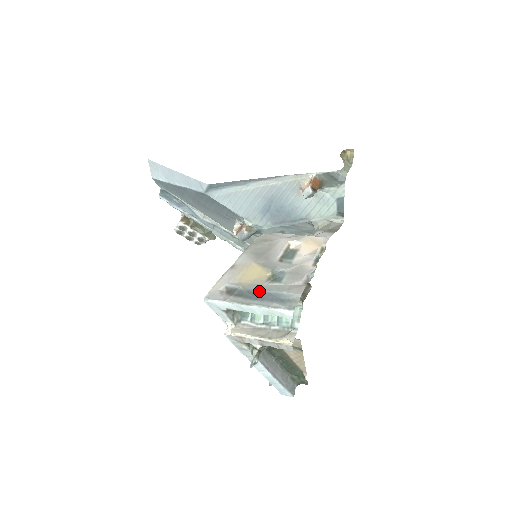
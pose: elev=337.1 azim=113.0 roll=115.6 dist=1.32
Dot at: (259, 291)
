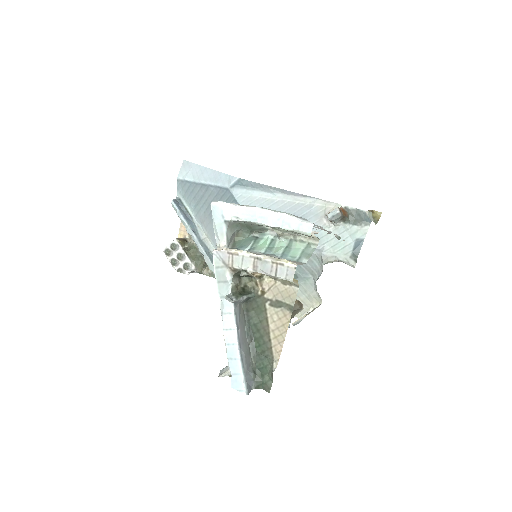
Dot at: occluded
